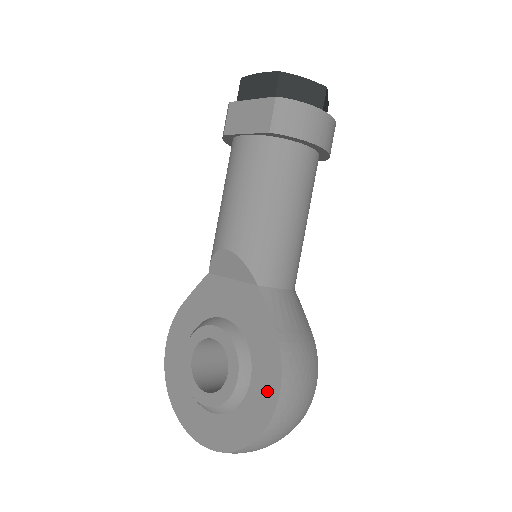
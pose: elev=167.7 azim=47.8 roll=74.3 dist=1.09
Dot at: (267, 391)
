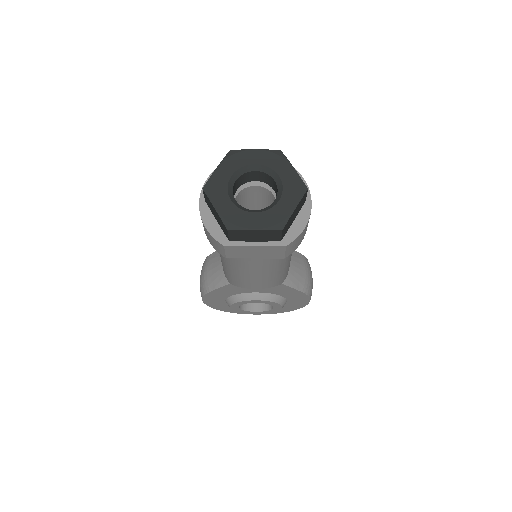
Dot at: (301, 302)
